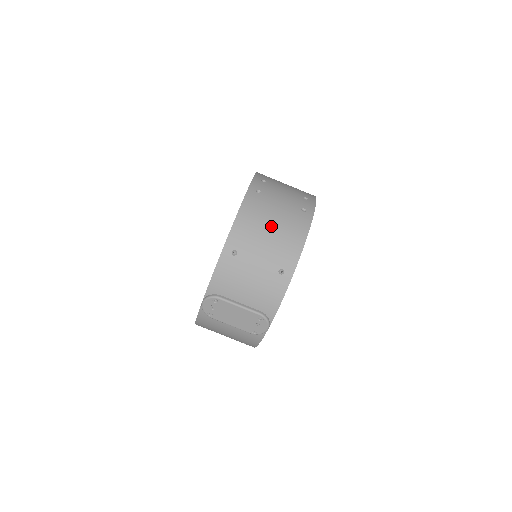
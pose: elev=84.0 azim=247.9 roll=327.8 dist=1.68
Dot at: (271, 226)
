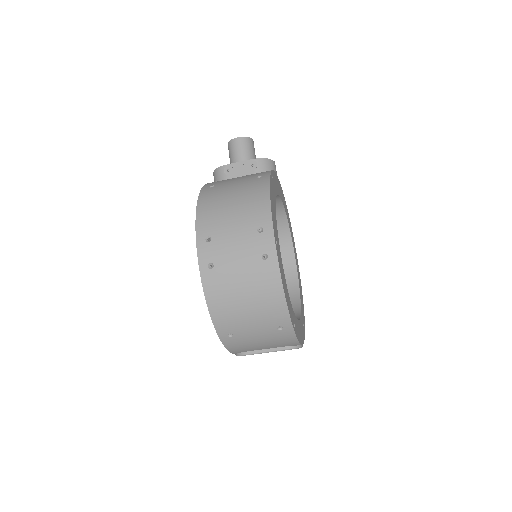
Dot at: (244, 300)
